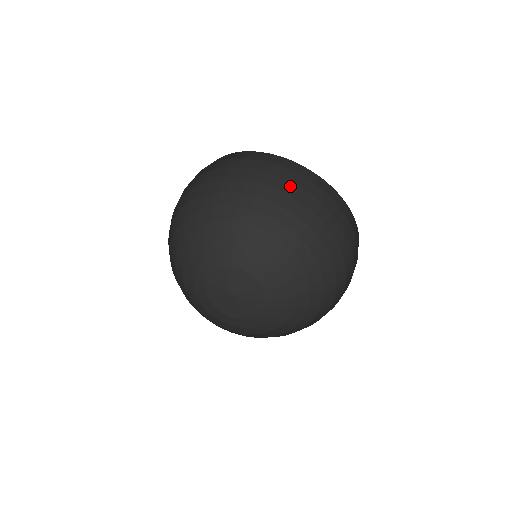
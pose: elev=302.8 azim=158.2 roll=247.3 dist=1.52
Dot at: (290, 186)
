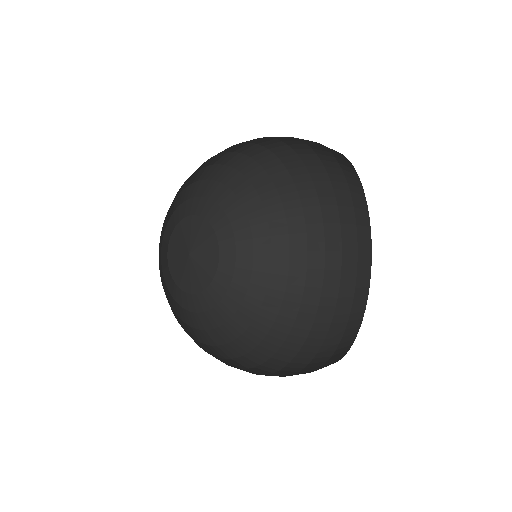
Dot at: (307, 150)
